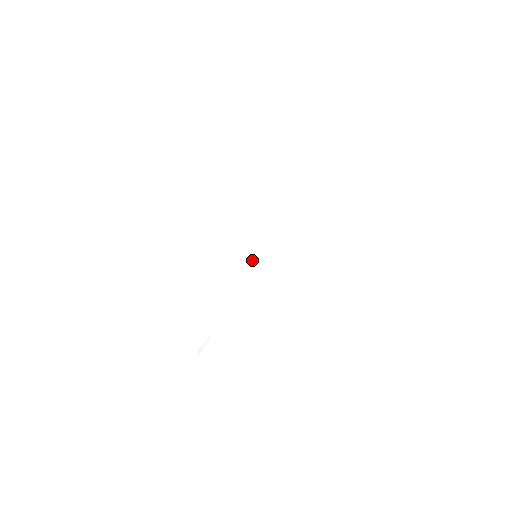
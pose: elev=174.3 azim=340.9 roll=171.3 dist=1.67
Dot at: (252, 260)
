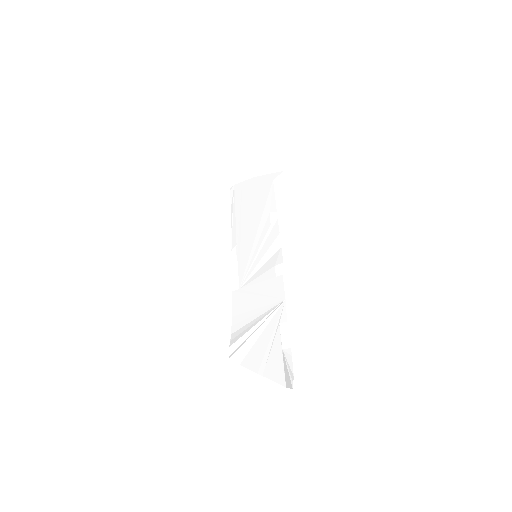
Dot at: (256, 262)
